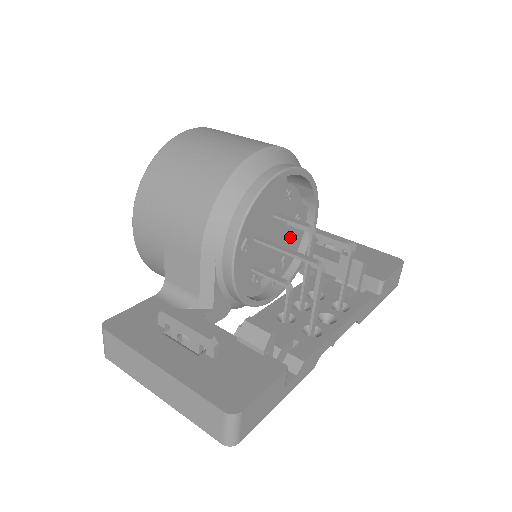
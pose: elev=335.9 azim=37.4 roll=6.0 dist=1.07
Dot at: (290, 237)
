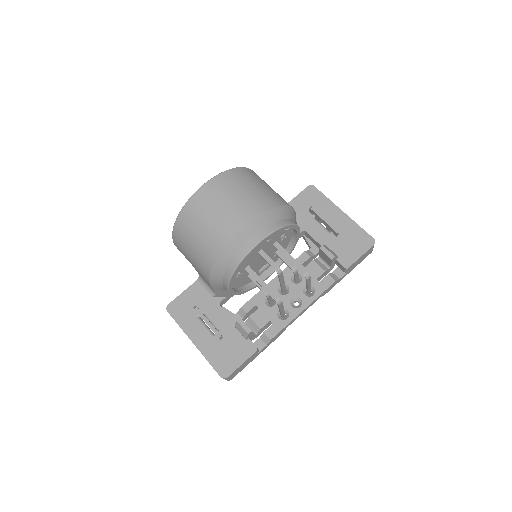
Dot at: occluded
